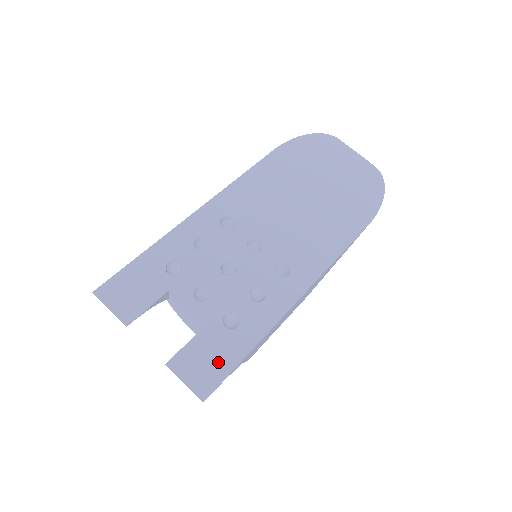
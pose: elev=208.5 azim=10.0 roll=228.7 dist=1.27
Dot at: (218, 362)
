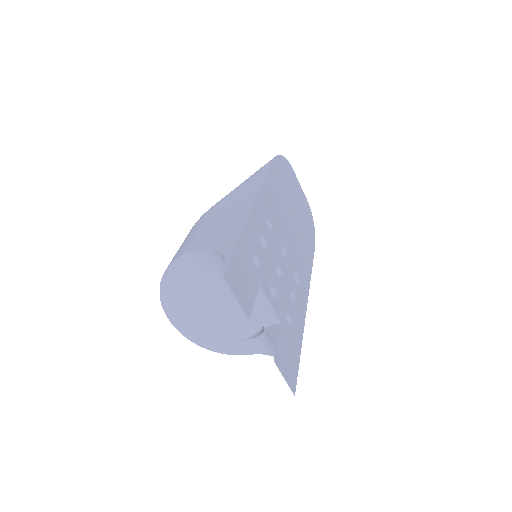
Dot at: (293, 359)
